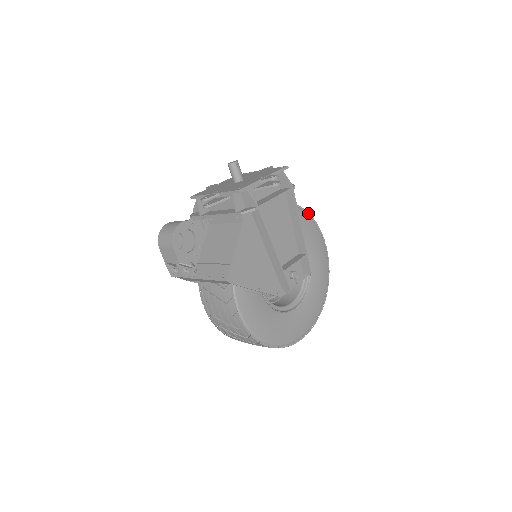
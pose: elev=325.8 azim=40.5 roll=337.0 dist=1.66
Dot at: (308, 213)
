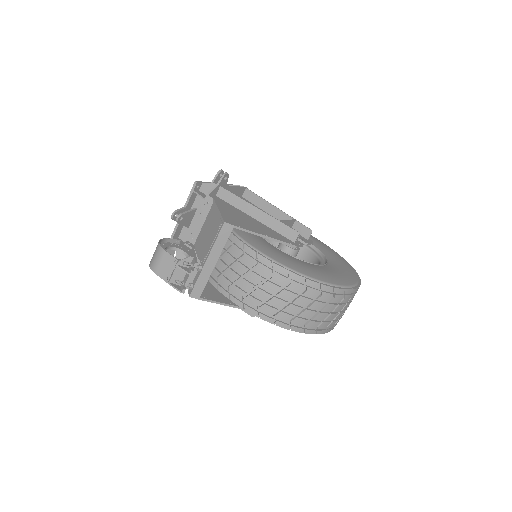
Dot at: occluded
